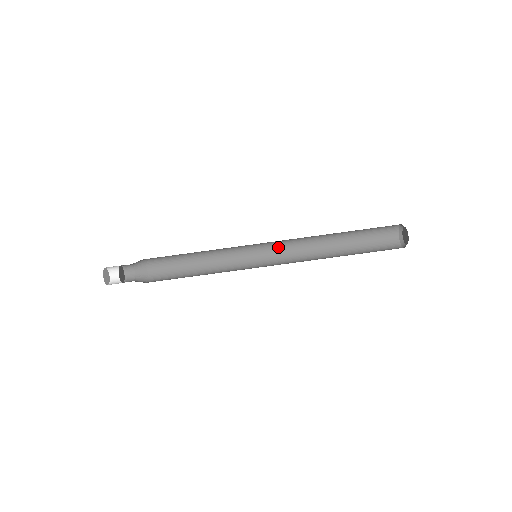
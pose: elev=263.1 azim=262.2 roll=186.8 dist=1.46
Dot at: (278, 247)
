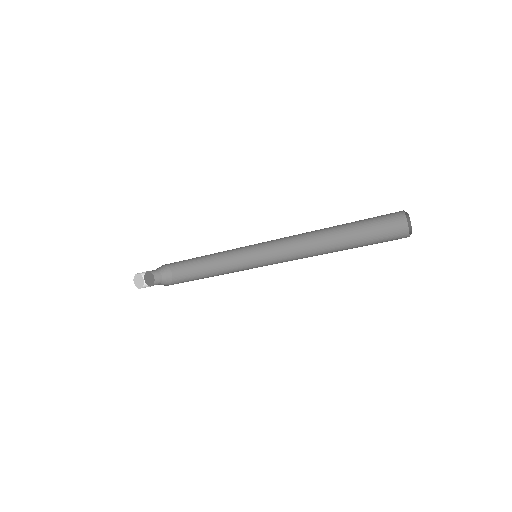
Dot at: (276, 240)
